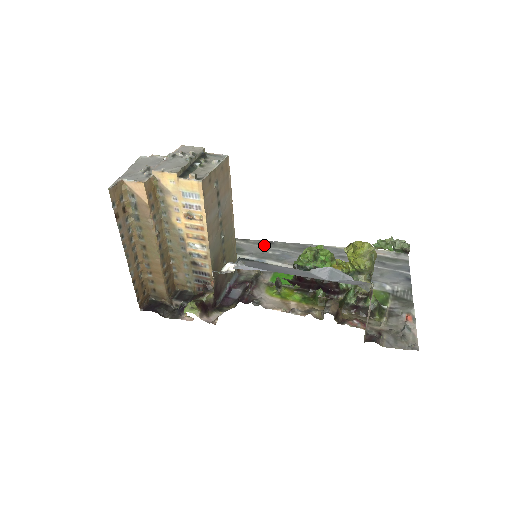
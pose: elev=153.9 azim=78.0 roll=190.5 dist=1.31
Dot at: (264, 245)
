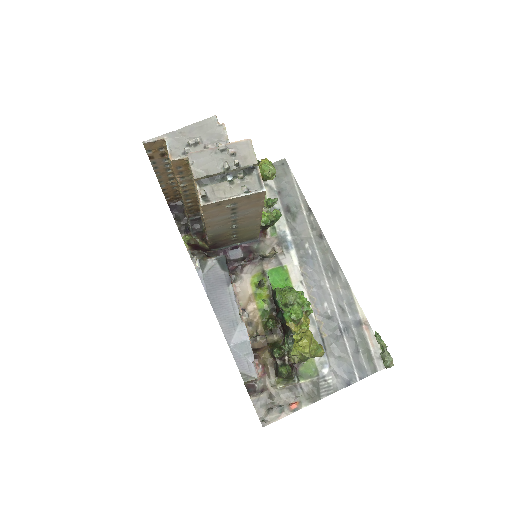
Dot at: (313, 233)
